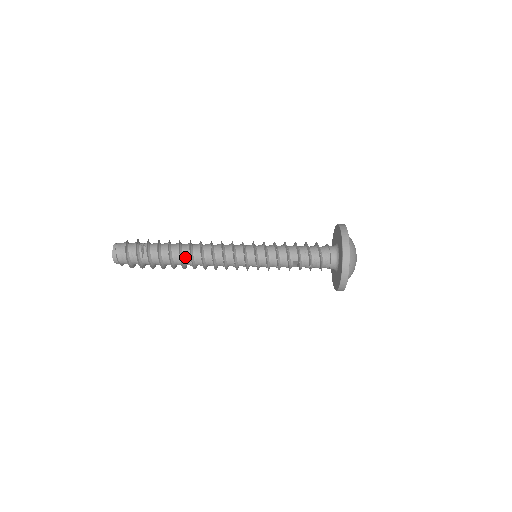
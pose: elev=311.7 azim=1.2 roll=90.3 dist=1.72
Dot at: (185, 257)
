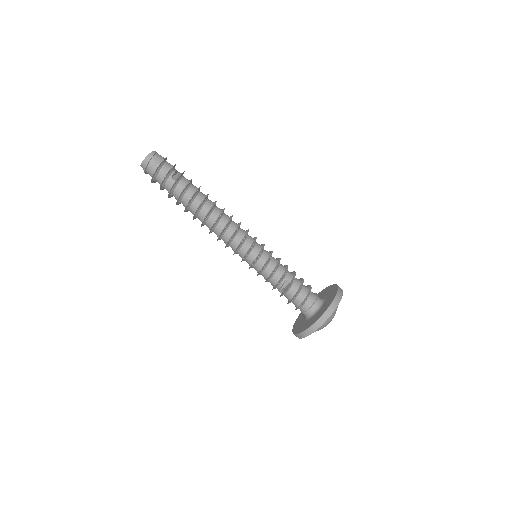
Dot at: (206, 205)
